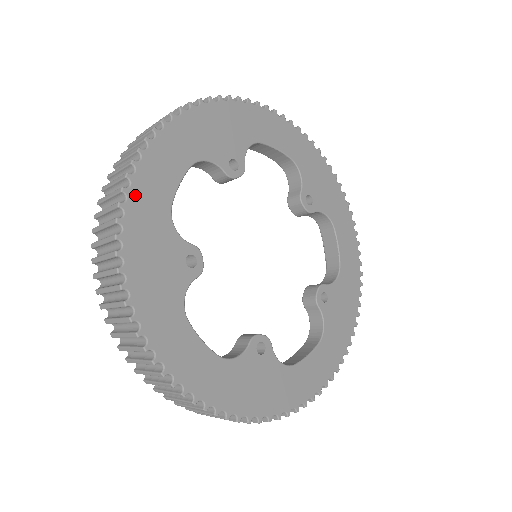
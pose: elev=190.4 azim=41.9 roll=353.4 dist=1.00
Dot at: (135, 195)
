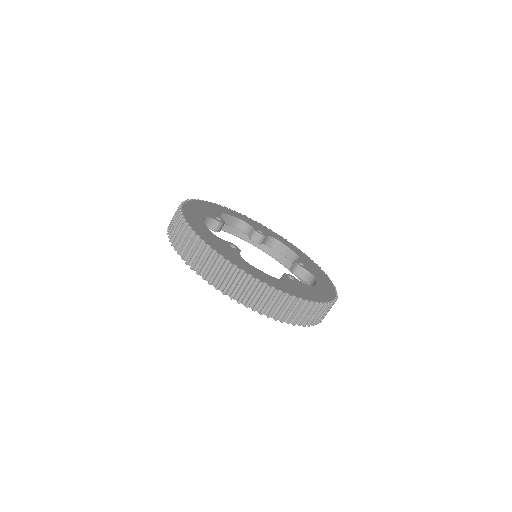
Dot at: (210, 204)
